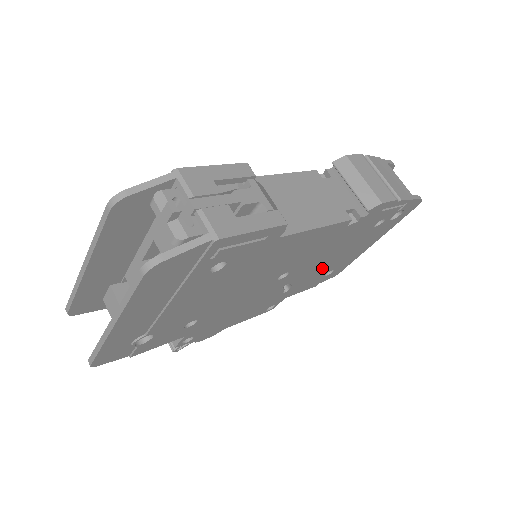
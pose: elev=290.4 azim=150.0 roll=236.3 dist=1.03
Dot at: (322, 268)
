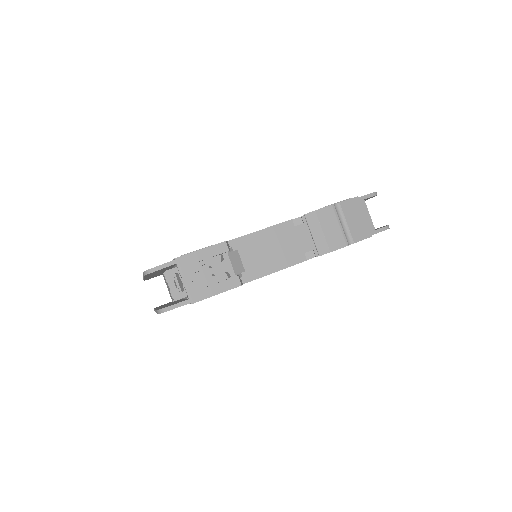
Dot at: occluded
